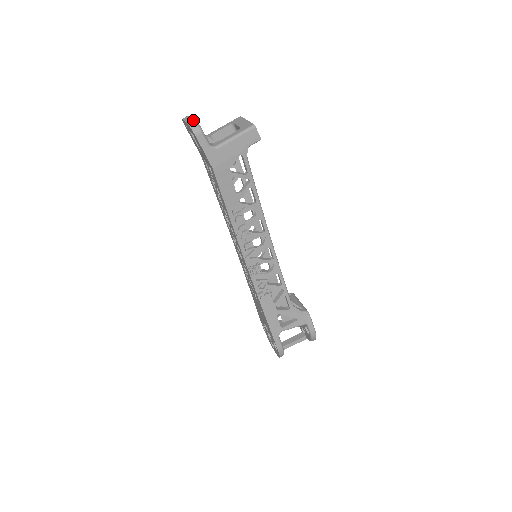
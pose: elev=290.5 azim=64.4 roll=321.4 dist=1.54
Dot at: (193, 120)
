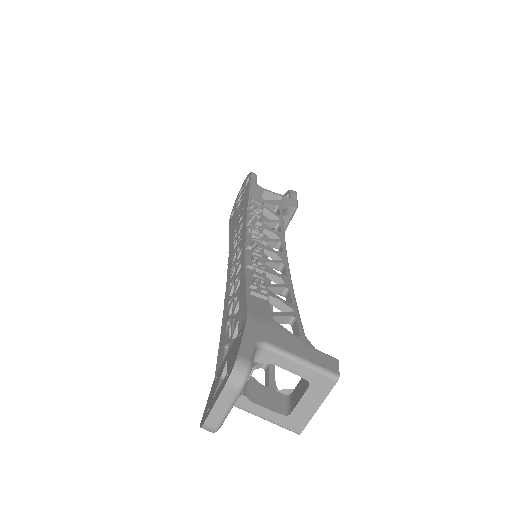
Dot at: (218, 425)
